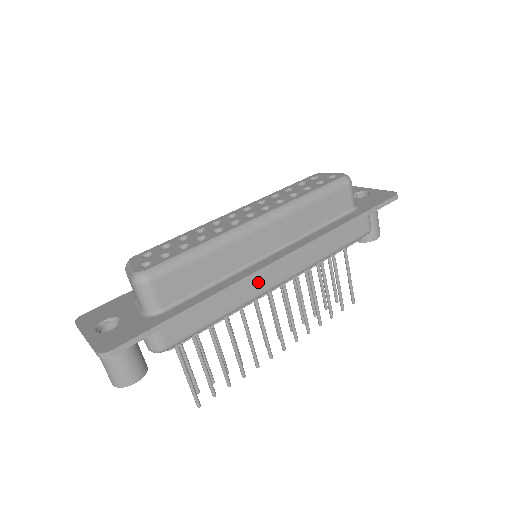
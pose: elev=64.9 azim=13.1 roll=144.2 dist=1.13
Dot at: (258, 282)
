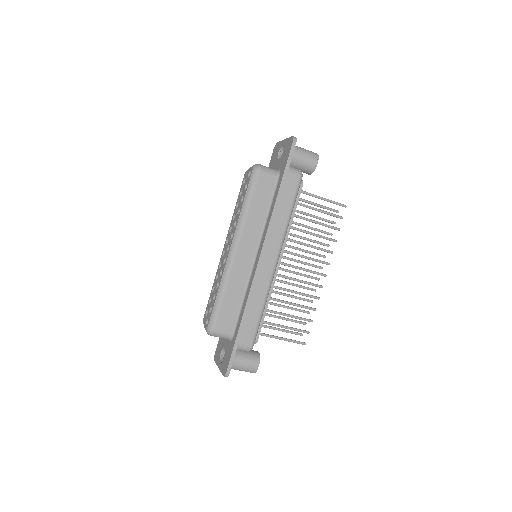
Dot at: (263, 277)
